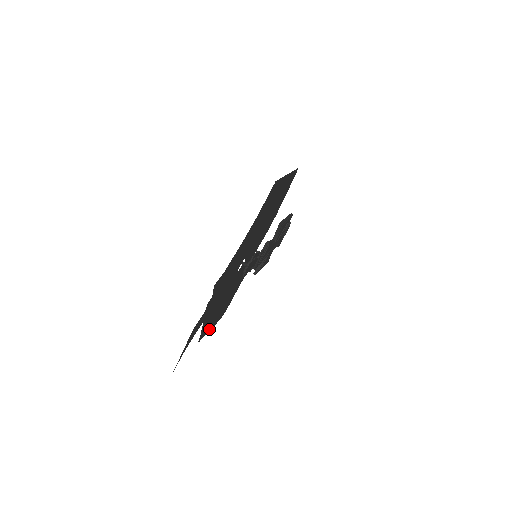
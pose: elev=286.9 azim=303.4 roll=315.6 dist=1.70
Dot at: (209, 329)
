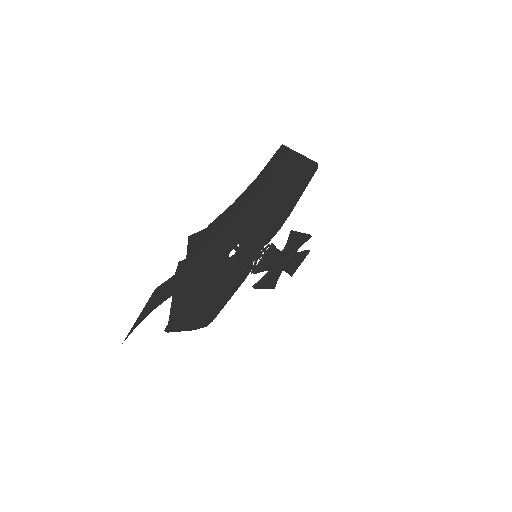
Dot at: (184, 327)
